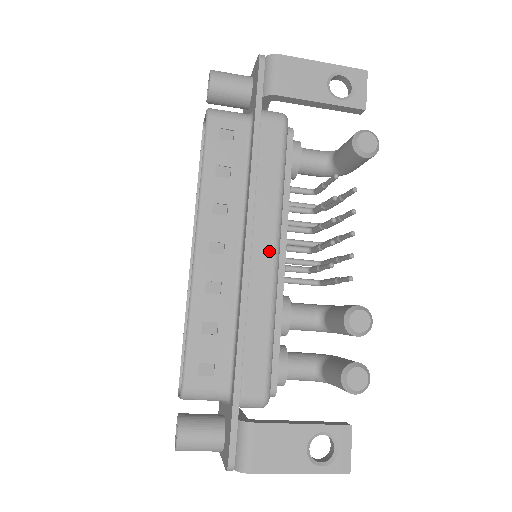
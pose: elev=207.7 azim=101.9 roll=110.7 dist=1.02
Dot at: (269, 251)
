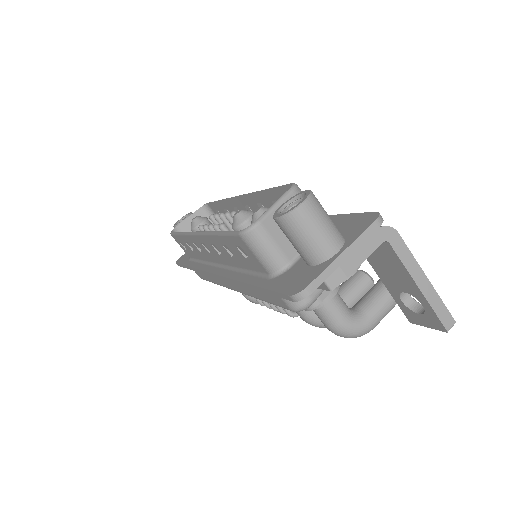
Dot at: occluded
